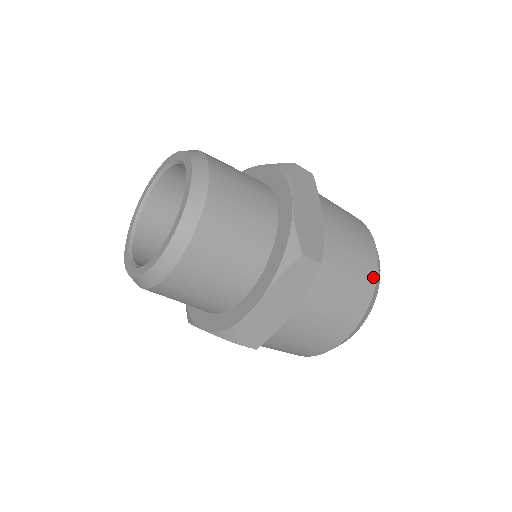
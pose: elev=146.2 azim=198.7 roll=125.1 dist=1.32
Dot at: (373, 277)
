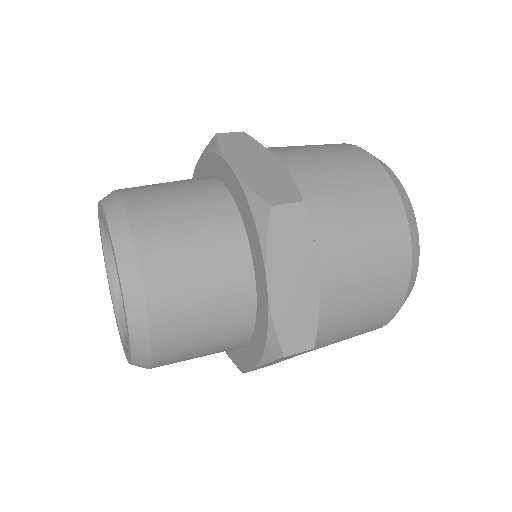
Dot at: (386, 182)
